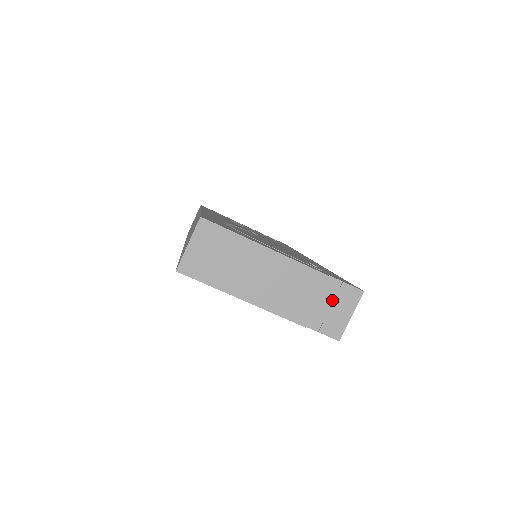
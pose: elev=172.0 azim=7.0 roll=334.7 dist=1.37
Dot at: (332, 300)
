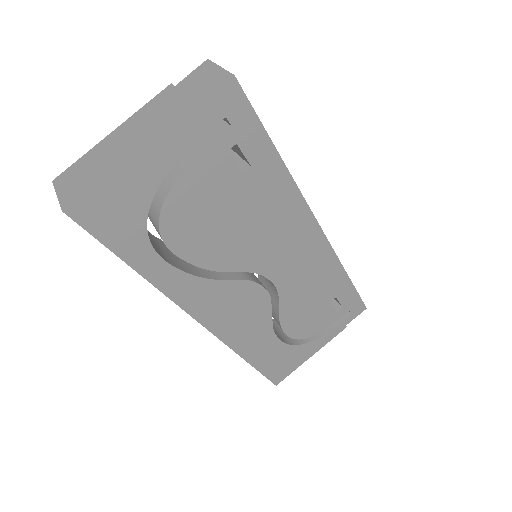
Dot at: (194, 84)
